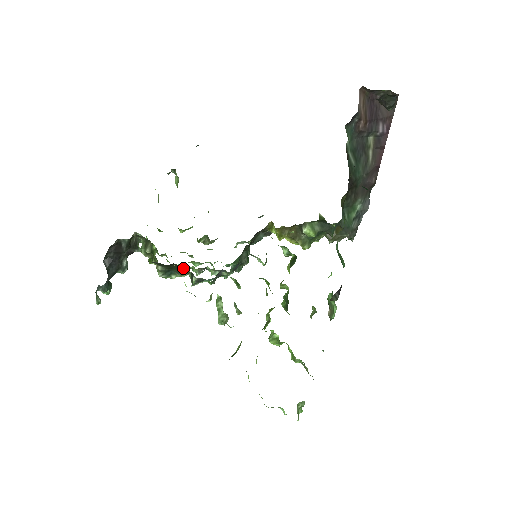
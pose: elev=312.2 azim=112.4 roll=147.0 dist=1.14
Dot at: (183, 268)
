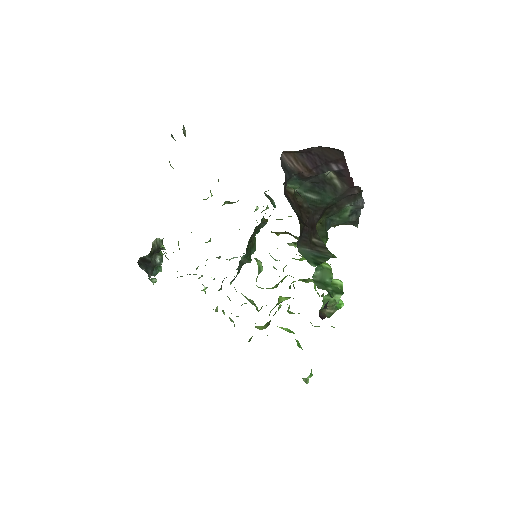
Dot at: occluded
